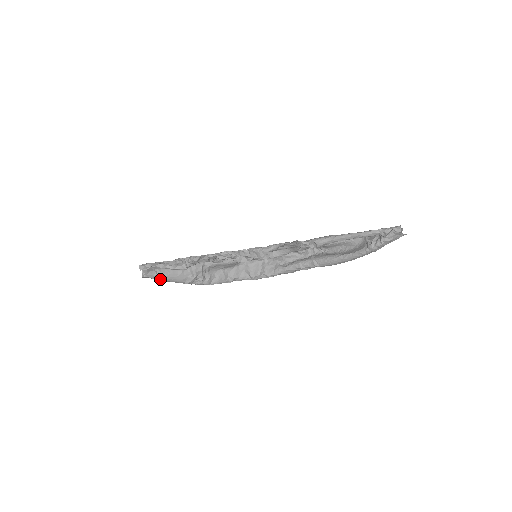
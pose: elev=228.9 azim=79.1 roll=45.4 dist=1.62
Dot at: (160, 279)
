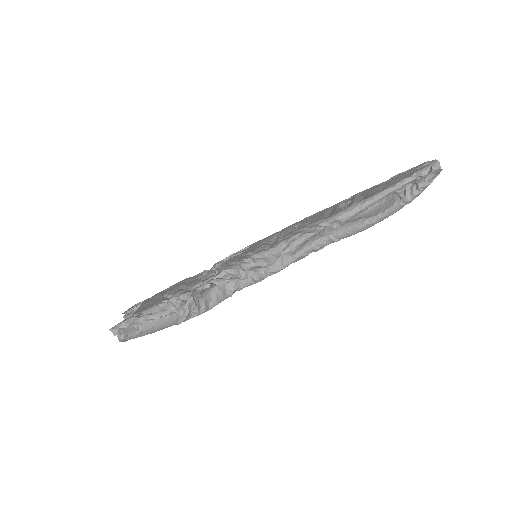
Dot at: (145, 334)
